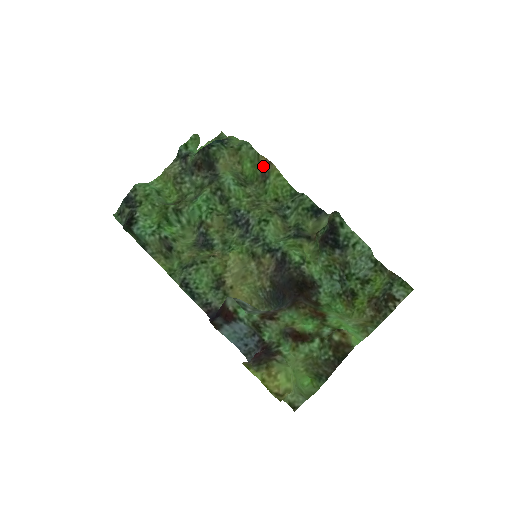
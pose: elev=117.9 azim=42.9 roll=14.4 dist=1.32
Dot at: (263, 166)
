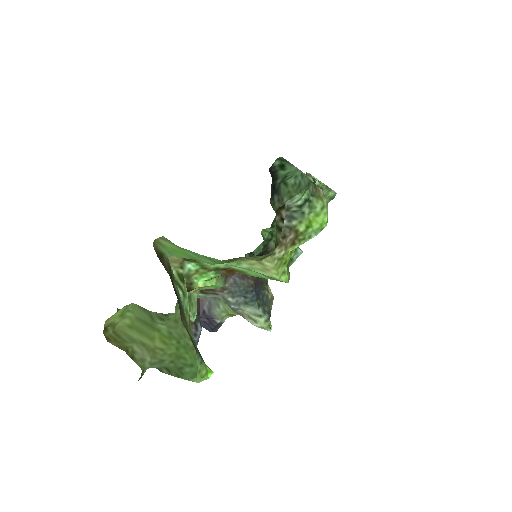
Dot at: occluded
